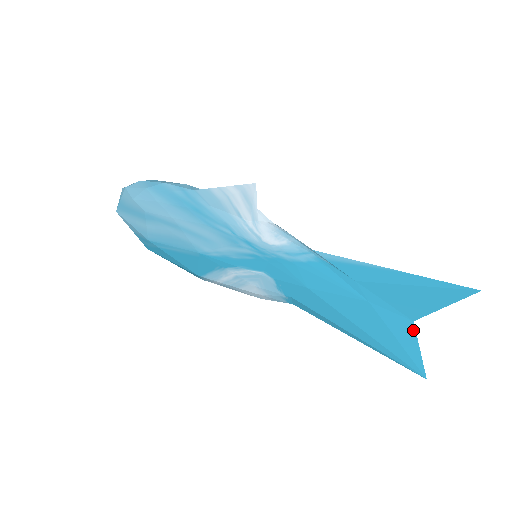
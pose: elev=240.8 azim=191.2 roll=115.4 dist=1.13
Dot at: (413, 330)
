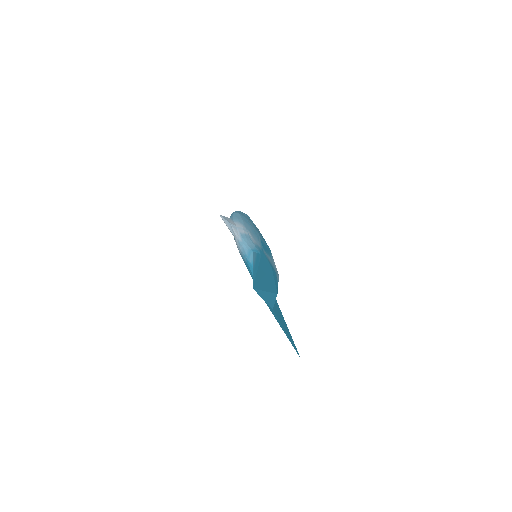
Dot at: (277, 316)
